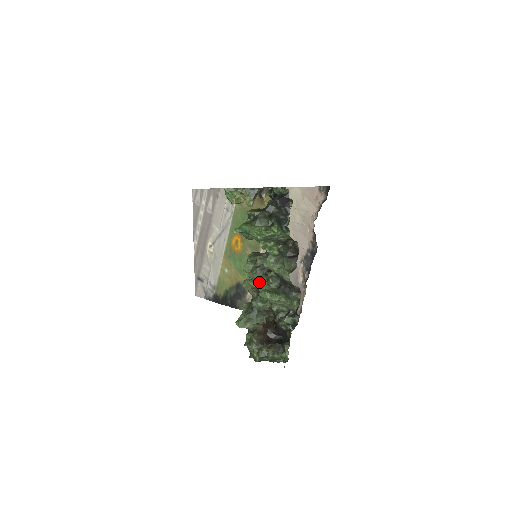
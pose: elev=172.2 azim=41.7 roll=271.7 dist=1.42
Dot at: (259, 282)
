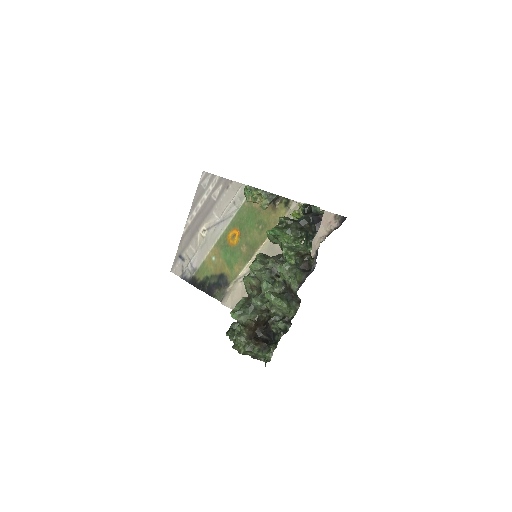
Dot at: (265, 283)
